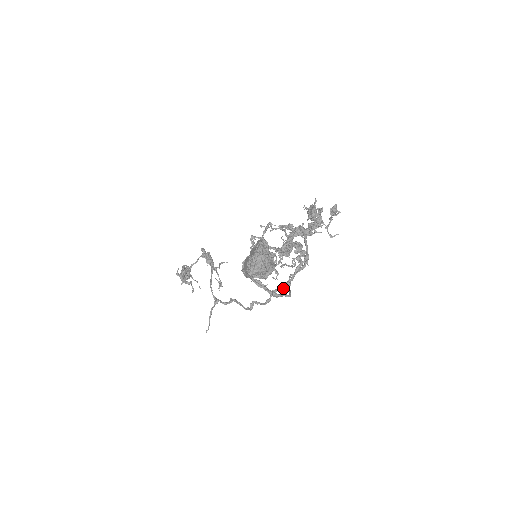
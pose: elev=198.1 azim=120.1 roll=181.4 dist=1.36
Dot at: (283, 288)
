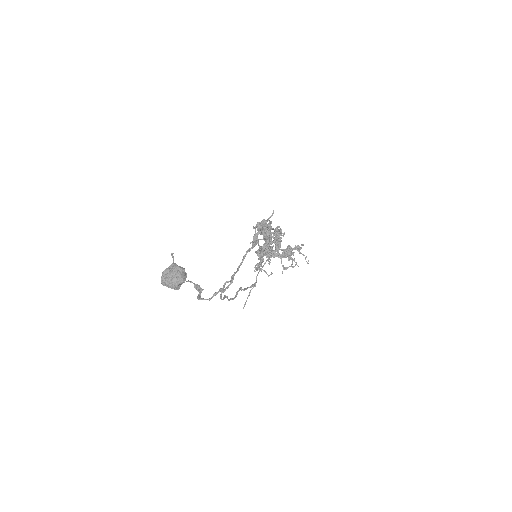
Dot at: occluded
